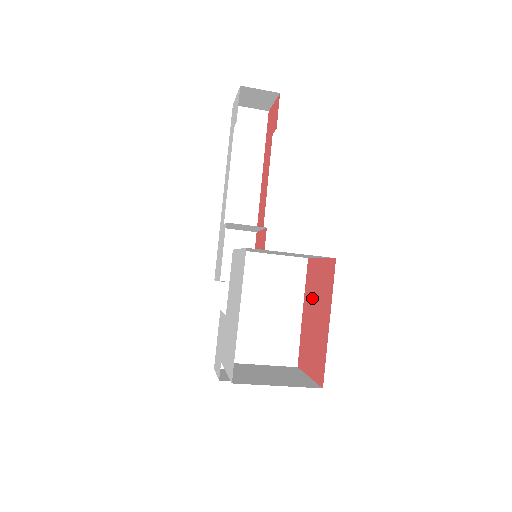
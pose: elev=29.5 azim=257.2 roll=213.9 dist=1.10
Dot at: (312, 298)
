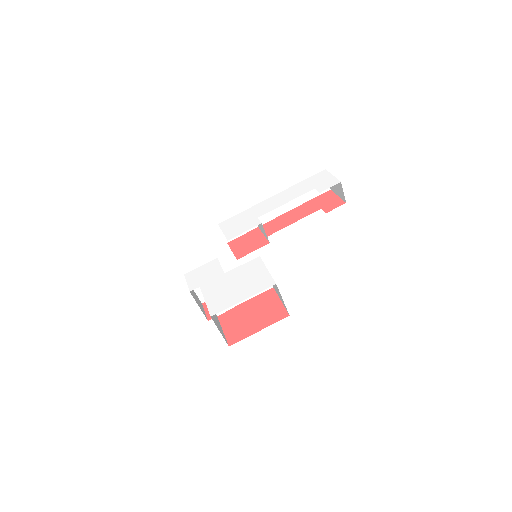
Dot at: (258, 306)
